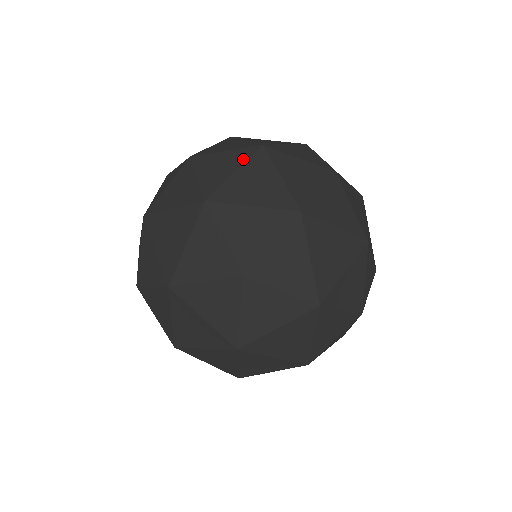
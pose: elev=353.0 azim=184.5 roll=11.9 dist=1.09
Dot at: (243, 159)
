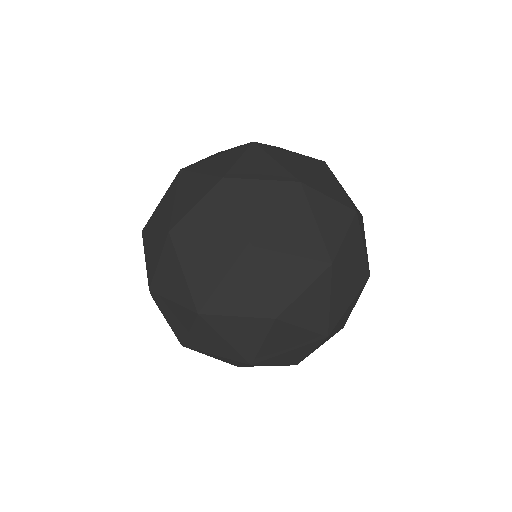
Dot at: occluded
